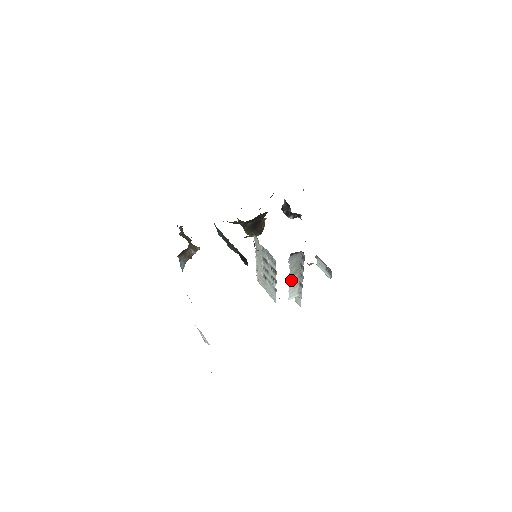
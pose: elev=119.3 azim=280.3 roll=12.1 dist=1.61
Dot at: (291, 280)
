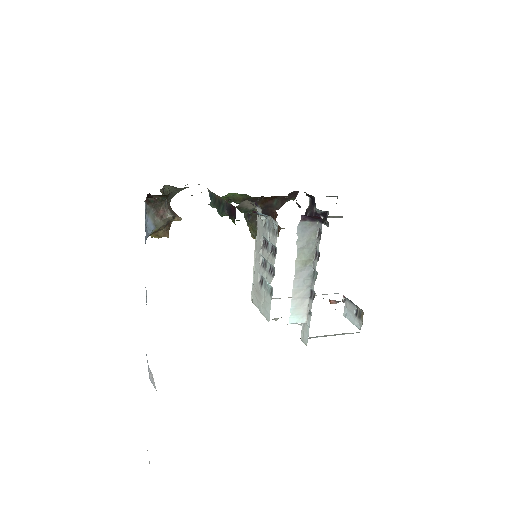
Dot at: (297, 277)
